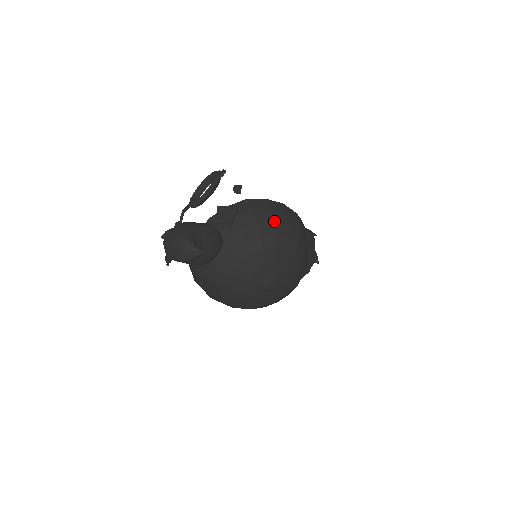
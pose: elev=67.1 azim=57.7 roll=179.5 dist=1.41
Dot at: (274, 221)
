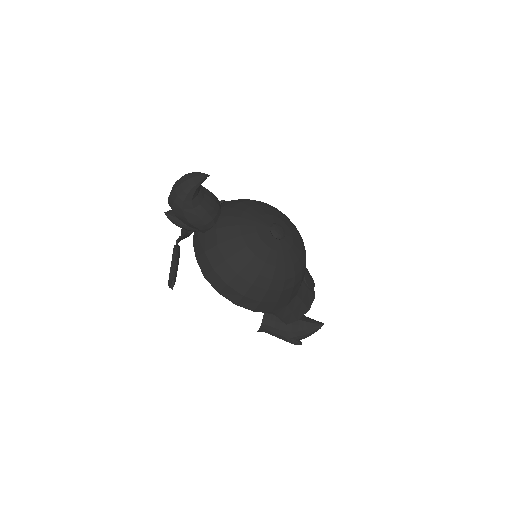
Dot at: occluded
